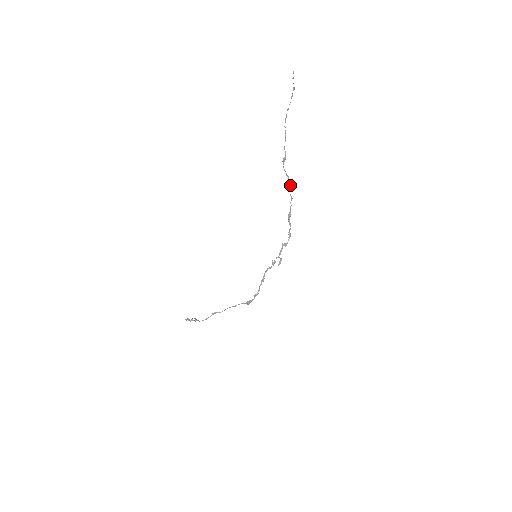
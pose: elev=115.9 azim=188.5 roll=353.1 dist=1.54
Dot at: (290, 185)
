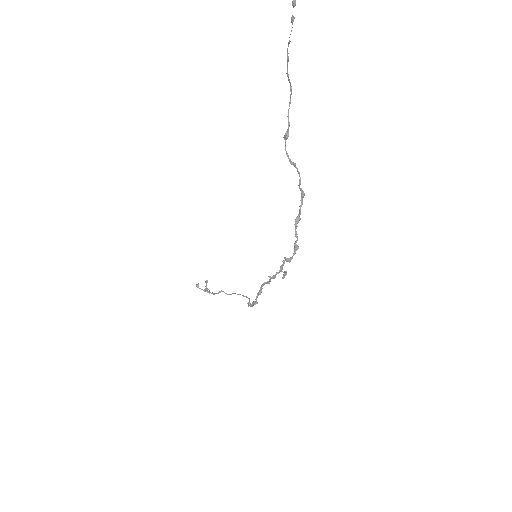
Dot at: (299, 176)
